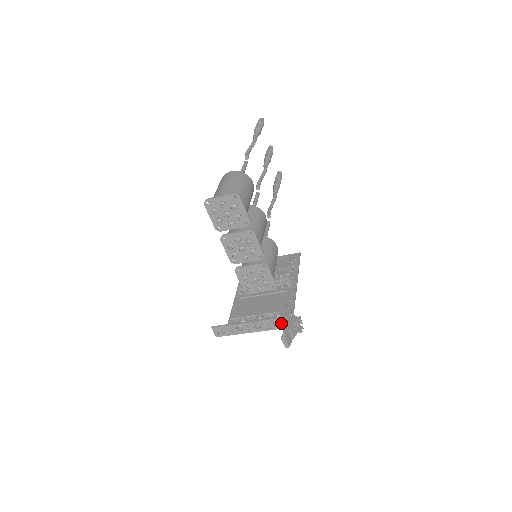
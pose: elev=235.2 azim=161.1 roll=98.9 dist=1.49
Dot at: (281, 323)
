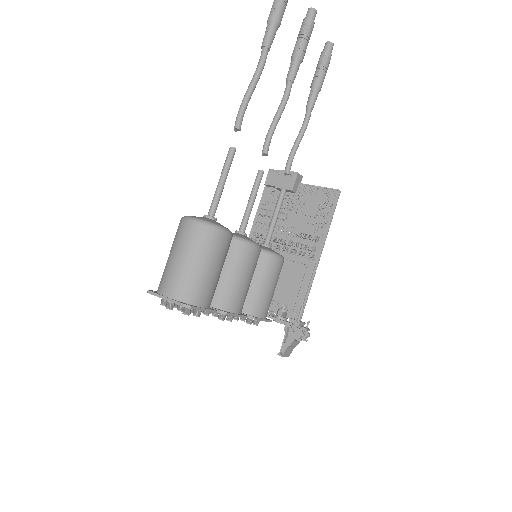
Dot at: occluded
